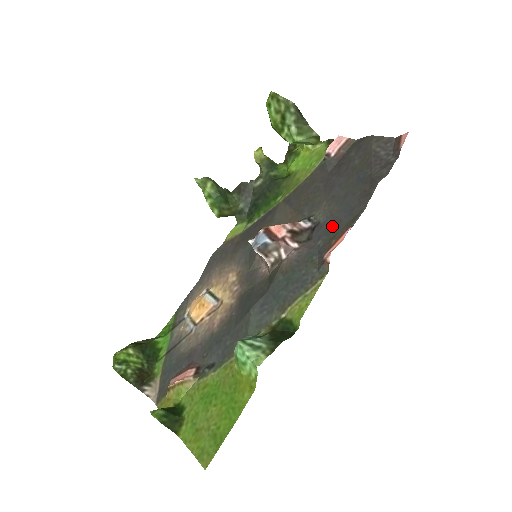
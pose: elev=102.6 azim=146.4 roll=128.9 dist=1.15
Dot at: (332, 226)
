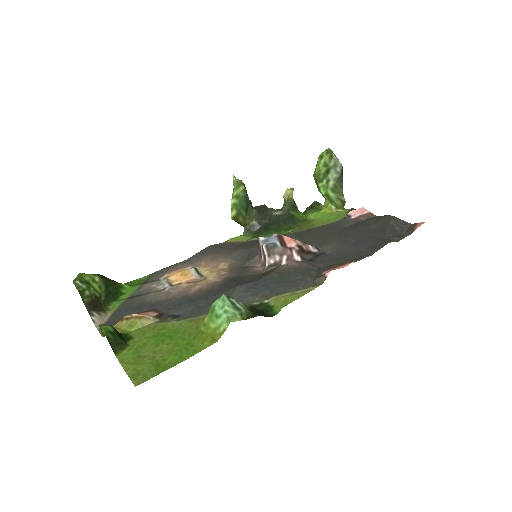
Dot at: (337, 258)
